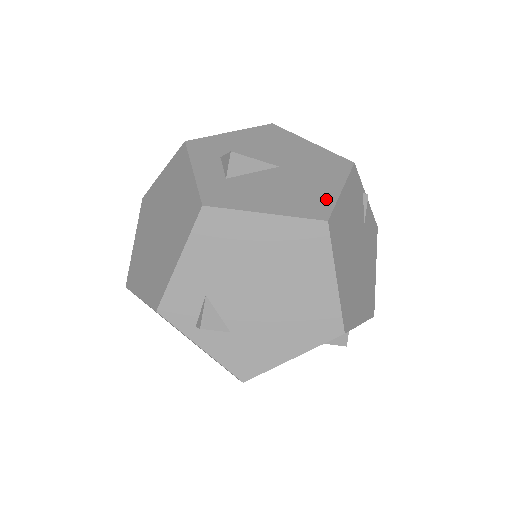
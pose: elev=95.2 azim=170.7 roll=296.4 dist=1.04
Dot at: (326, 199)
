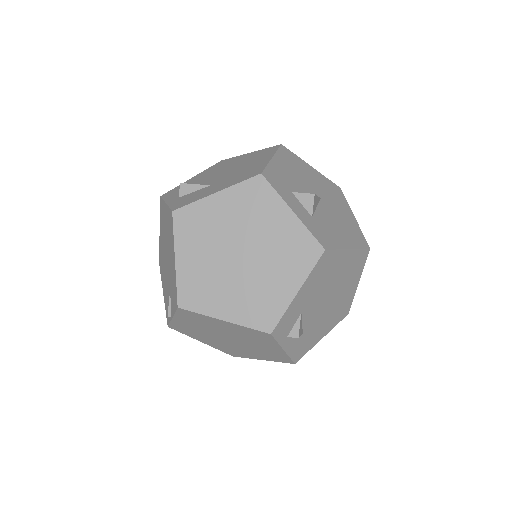
Dot at: (357, 228)
